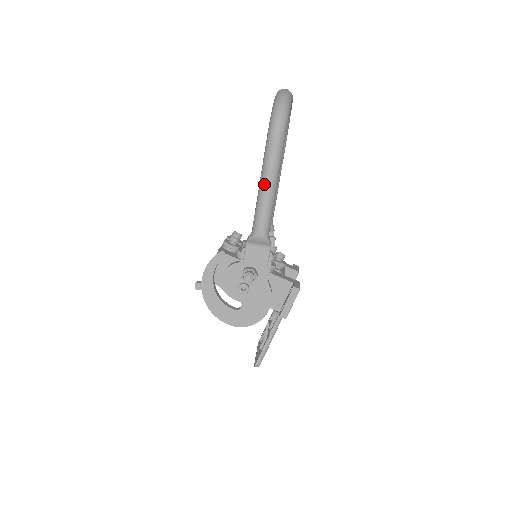
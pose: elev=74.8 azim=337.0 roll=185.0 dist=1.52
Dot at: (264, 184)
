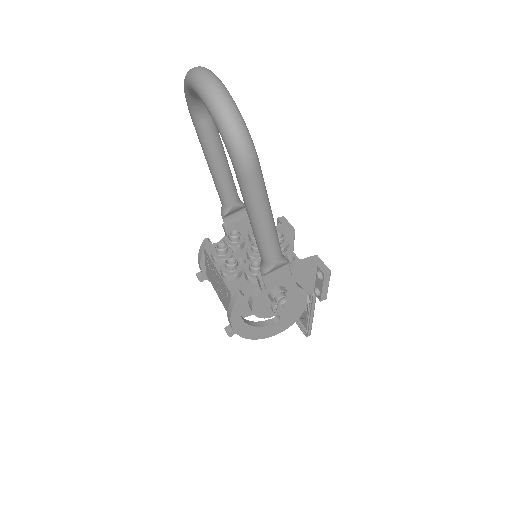
Dot at: (260, 223)
